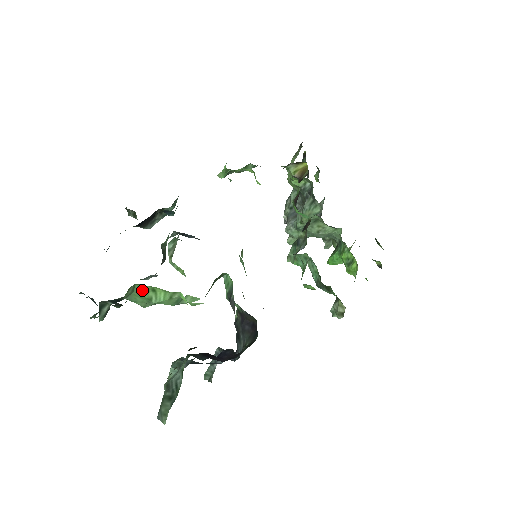
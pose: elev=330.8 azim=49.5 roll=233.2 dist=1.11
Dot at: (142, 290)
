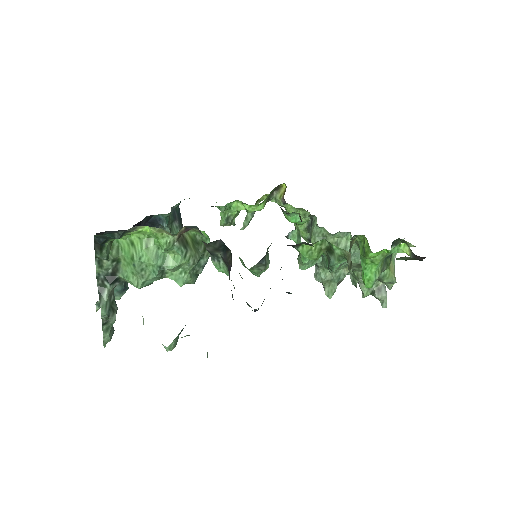
Dot at: (125, 250)
